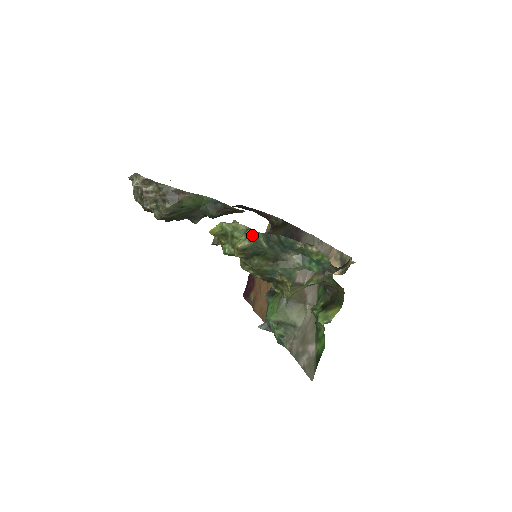
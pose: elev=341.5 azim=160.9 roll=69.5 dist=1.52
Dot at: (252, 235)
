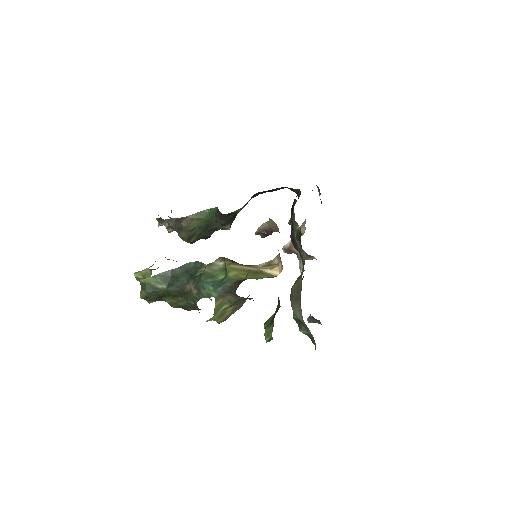
Dot at: (143, 283)
